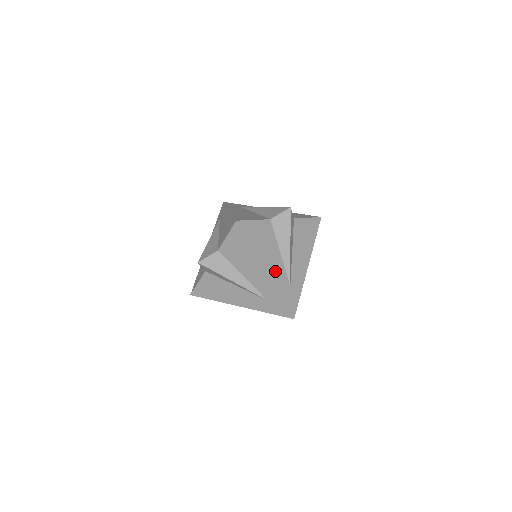
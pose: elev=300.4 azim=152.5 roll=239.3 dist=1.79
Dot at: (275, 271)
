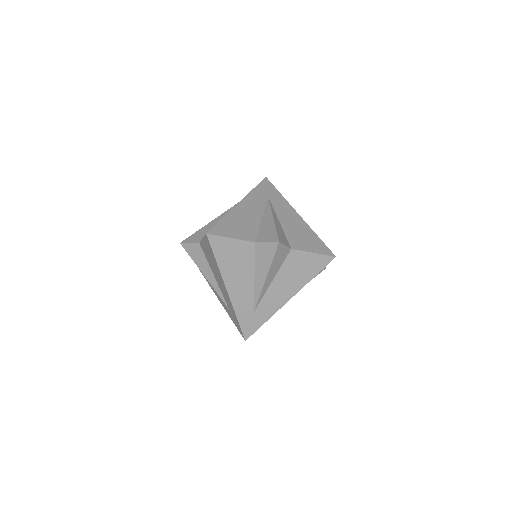
Dot at: (239, 293)
